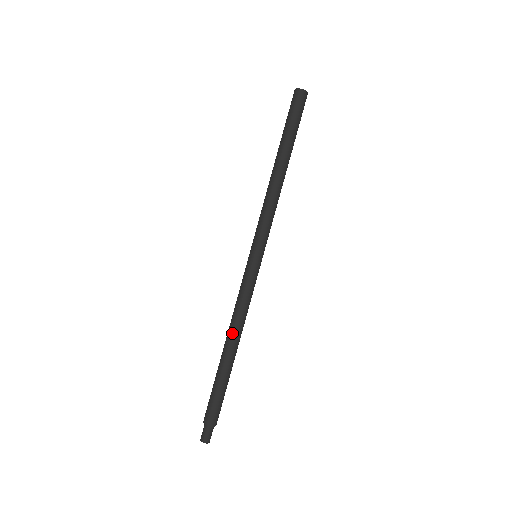
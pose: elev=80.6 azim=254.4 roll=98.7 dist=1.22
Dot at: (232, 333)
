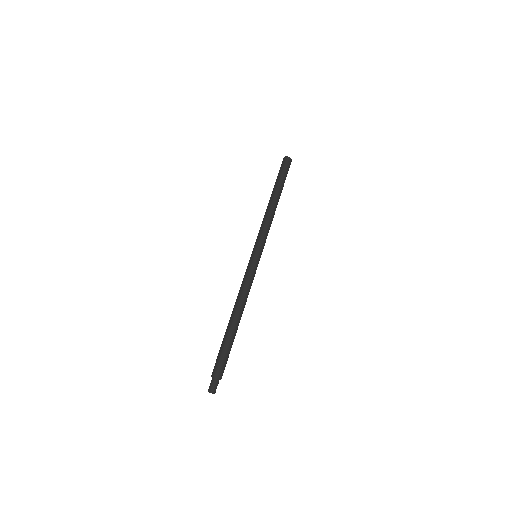
Dot at: (240, 307)
